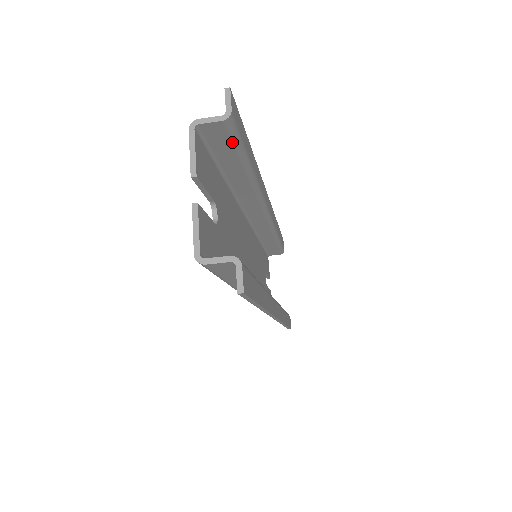
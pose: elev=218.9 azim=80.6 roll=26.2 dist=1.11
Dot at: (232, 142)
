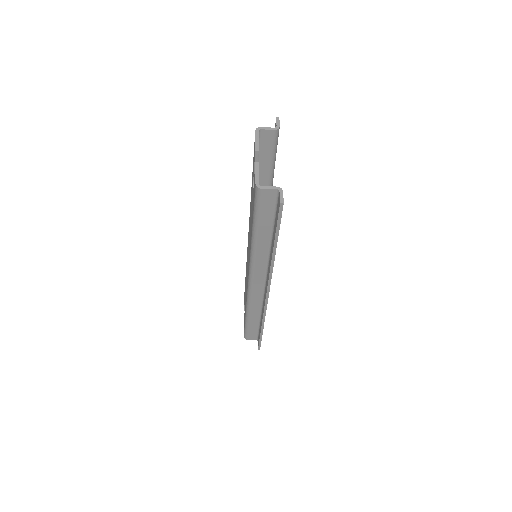
Dot at: (272, 149)
